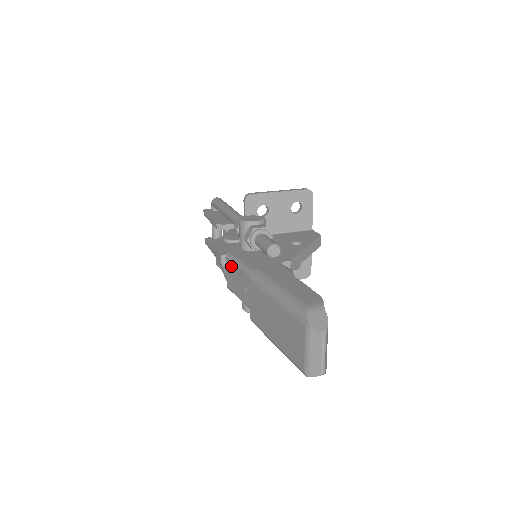
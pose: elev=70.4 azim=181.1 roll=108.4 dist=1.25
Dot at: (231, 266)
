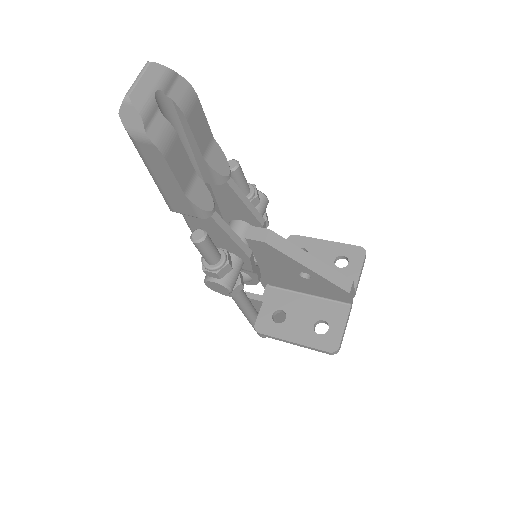
Dot at: occluded
